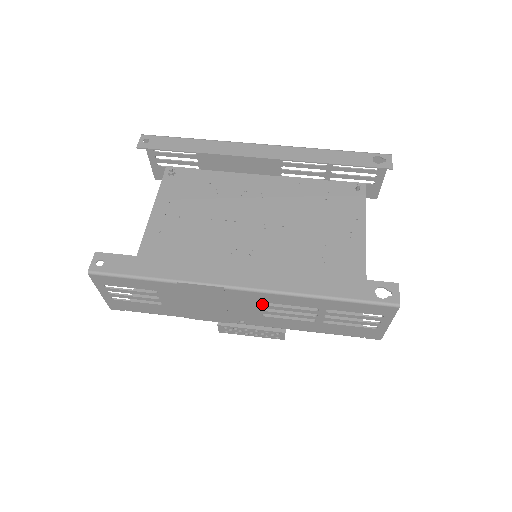
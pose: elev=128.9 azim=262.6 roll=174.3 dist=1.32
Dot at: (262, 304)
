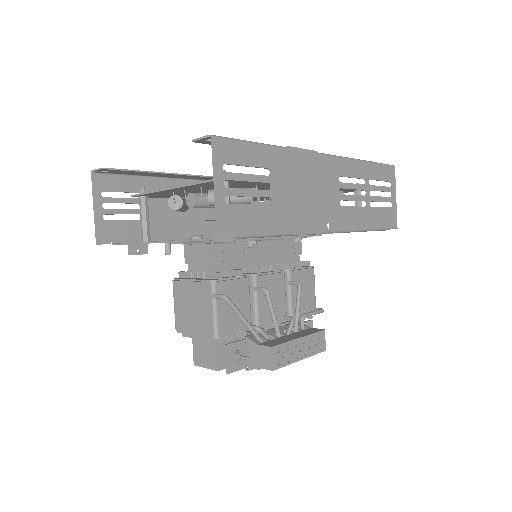
Dot at: (339, 181)
